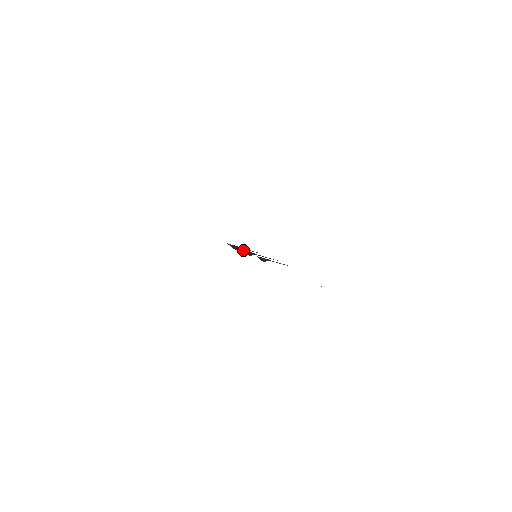
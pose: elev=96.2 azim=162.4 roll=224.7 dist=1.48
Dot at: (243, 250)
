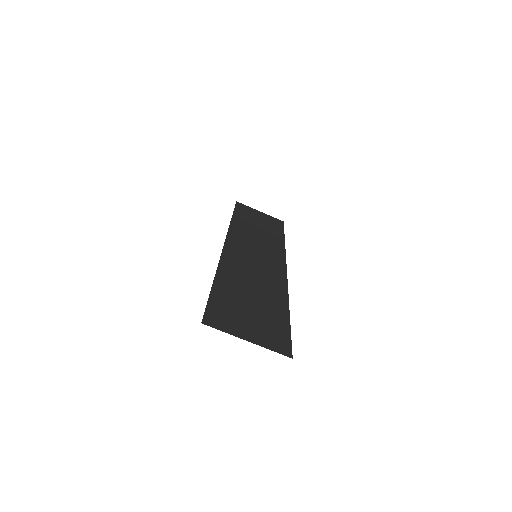
Dot at: (256, 264)
